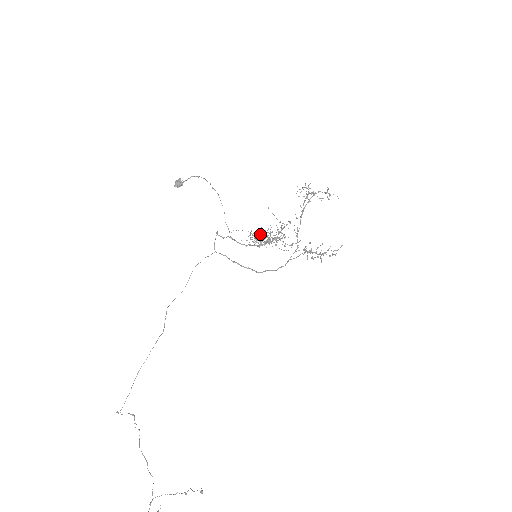
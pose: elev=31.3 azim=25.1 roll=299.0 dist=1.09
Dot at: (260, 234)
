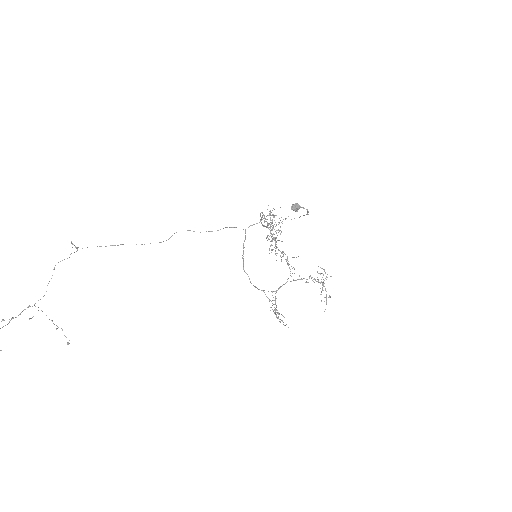
Dot at: occluded
